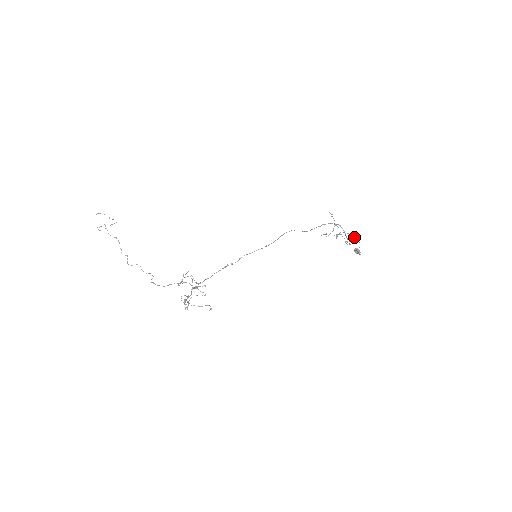
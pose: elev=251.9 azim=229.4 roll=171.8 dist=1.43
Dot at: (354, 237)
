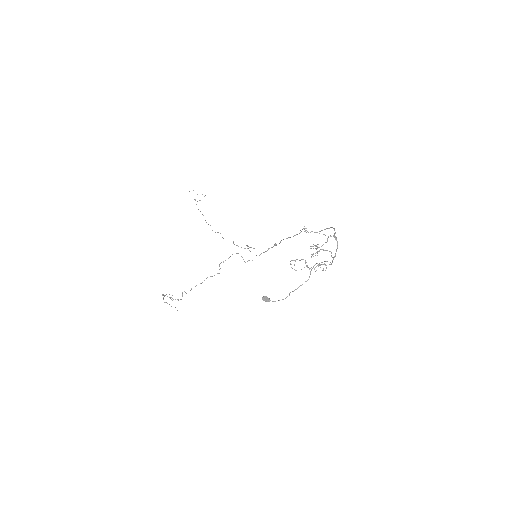
Dot at: occluded
